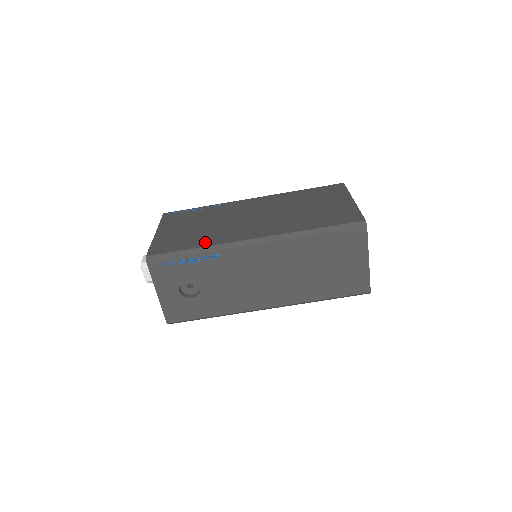
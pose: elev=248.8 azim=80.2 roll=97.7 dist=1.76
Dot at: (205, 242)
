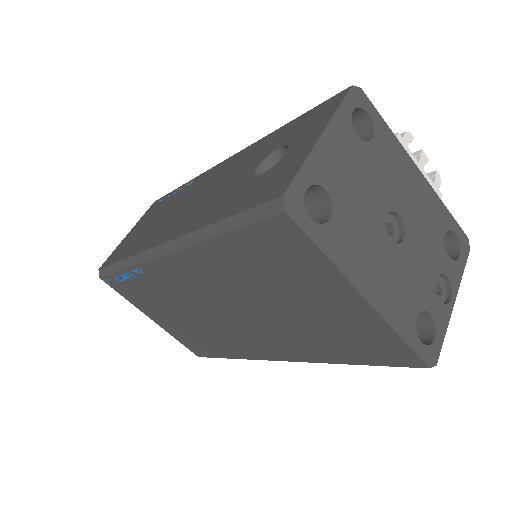
Dot at: (229, 353)
